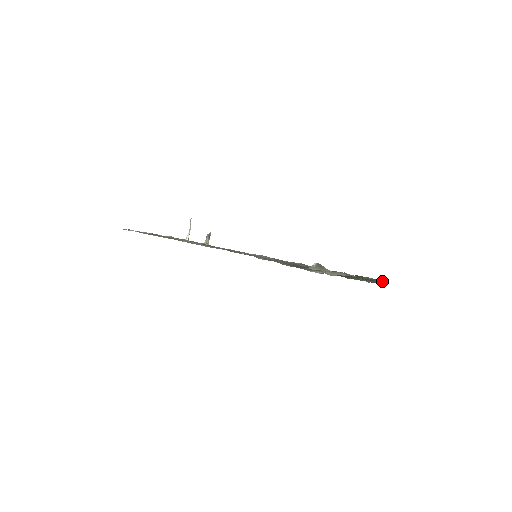
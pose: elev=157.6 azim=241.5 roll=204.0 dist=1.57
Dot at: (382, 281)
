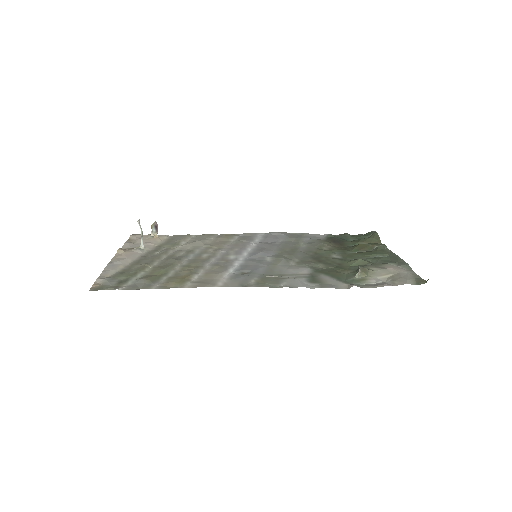
Dot at: (376, 239)
